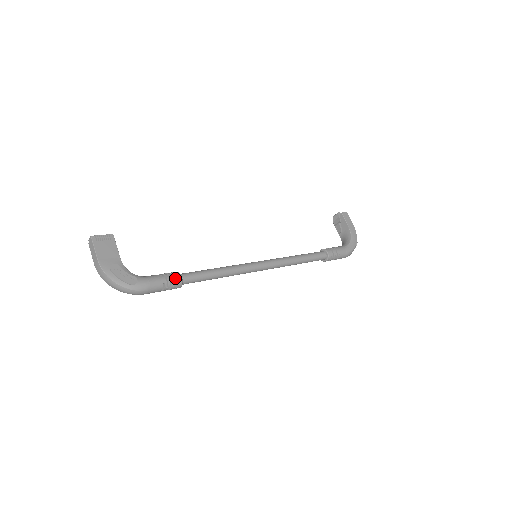
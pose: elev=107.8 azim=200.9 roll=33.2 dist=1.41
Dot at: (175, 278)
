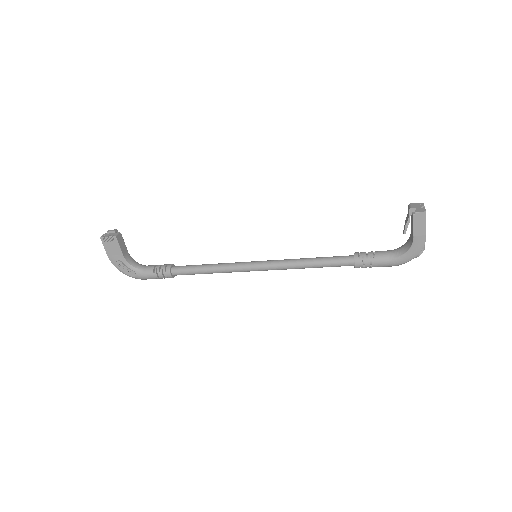
Dot at: (165, 275)
